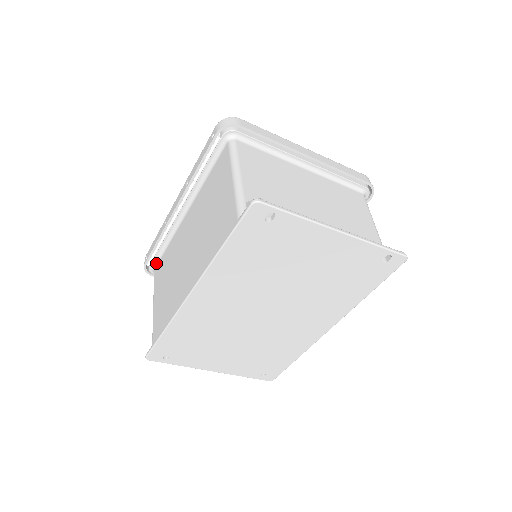
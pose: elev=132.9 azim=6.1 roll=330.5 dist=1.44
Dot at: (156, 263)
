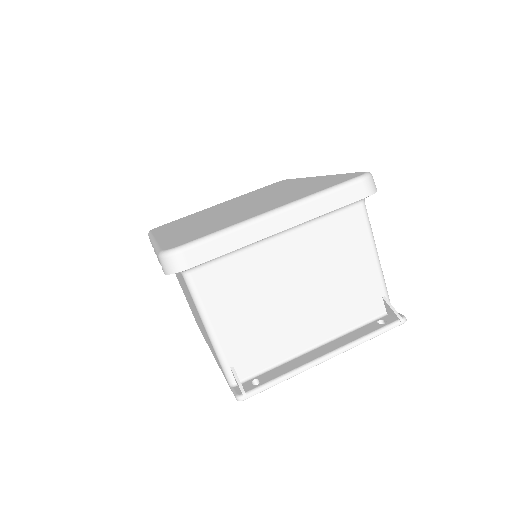
Dot at: occluded
